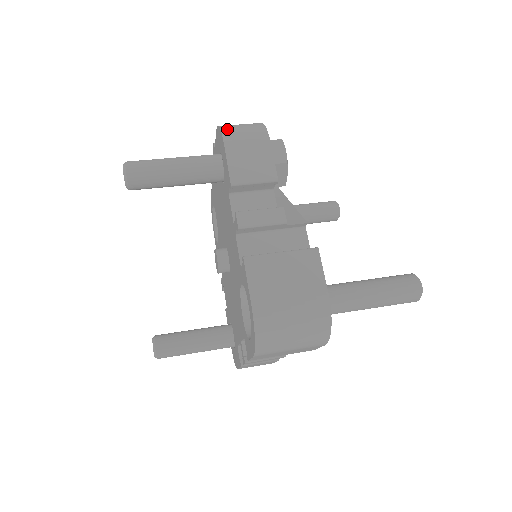
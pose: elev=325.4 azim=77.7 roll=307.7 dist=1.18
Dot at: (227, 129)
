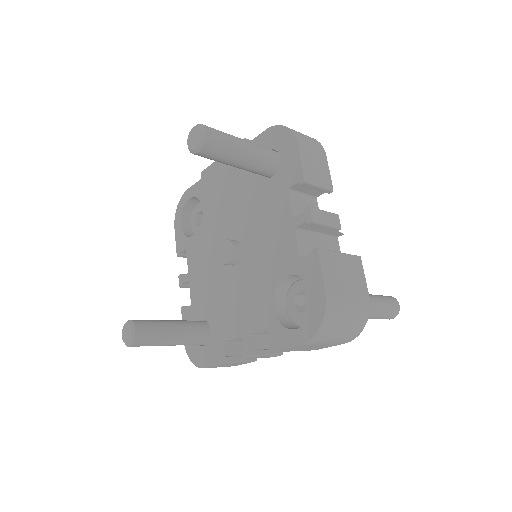
Dot at: (295, 131)
